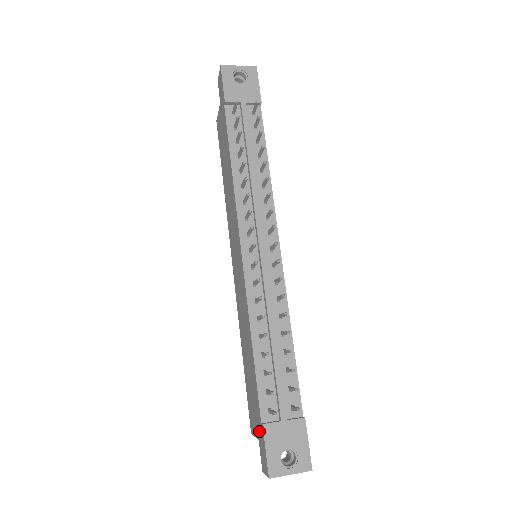
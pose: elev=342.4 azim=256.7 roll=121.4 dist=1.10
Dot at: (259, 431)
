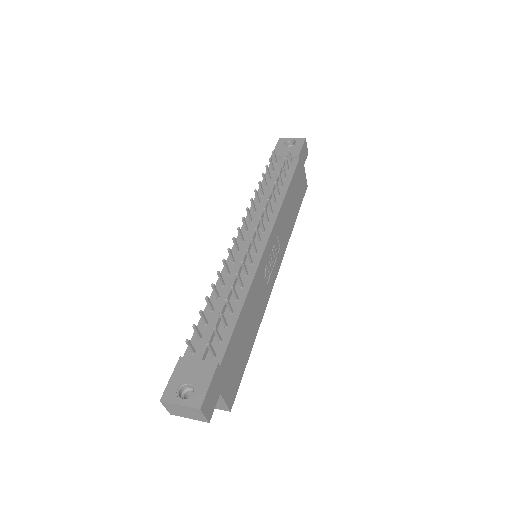
Dot at: occluded
